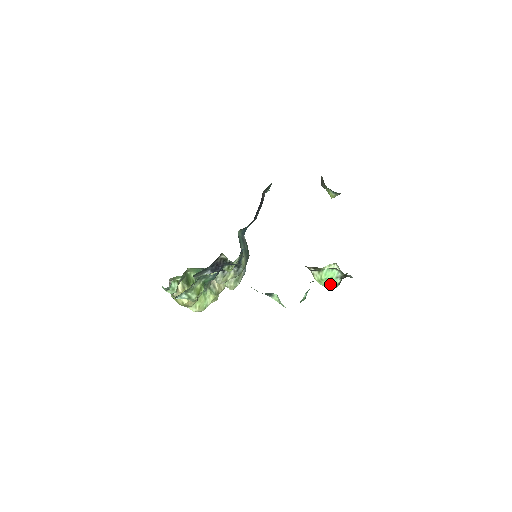
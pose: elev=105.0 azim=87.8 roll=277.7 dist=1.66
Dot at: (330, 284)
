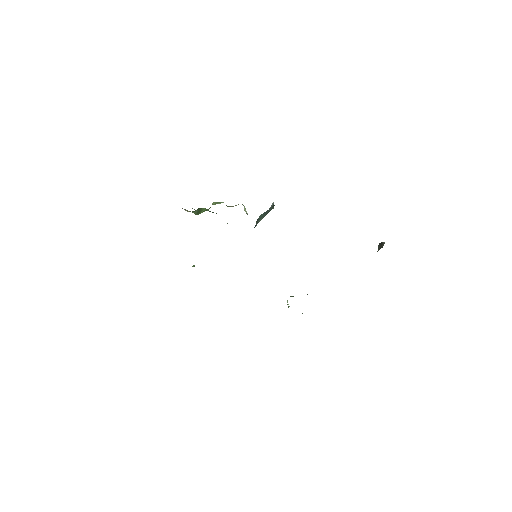
Dot at: occluded
